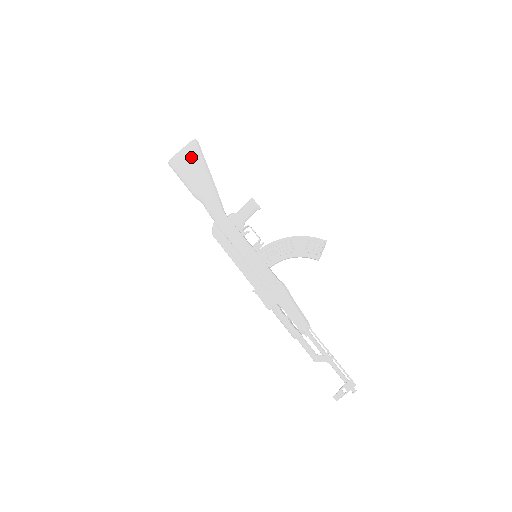
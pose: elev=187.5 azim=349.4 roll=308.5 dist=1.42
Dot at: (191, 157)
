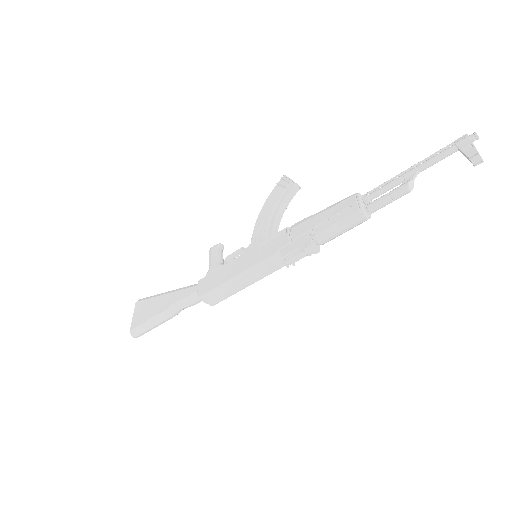
Dot at: (143, 307)
